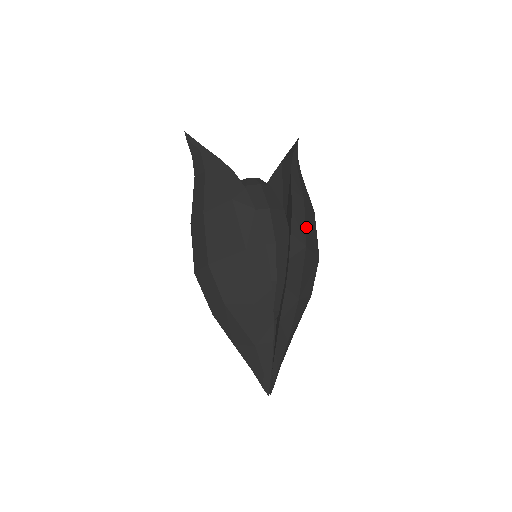
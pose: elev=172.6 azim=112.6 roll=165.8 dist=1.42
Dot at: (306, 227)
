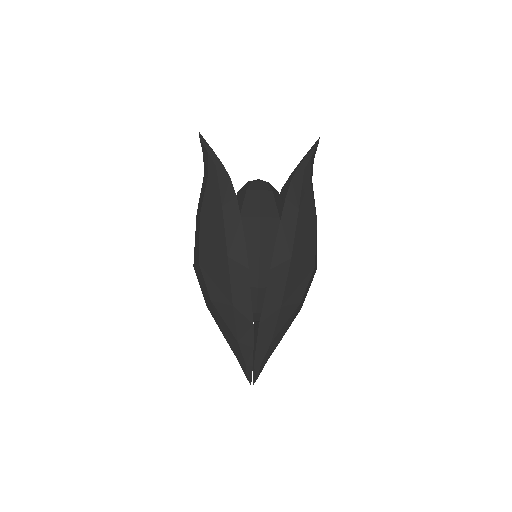
Dot at: (296, 238)
